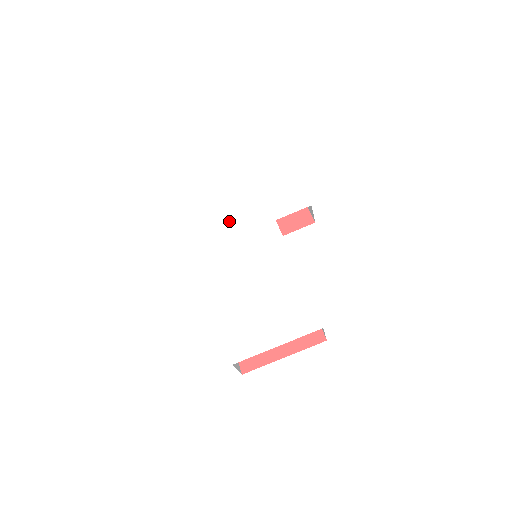
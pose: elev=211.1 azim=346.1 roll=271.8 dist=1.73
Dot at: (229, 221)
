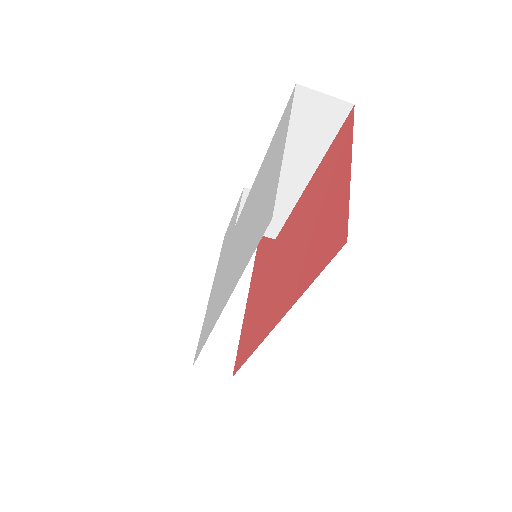
Dot at: (215, 295)
